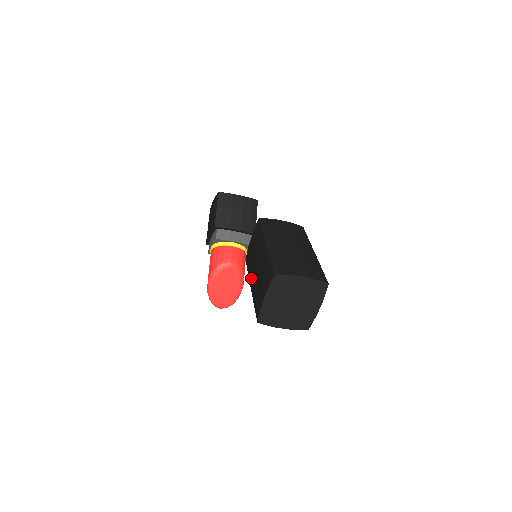
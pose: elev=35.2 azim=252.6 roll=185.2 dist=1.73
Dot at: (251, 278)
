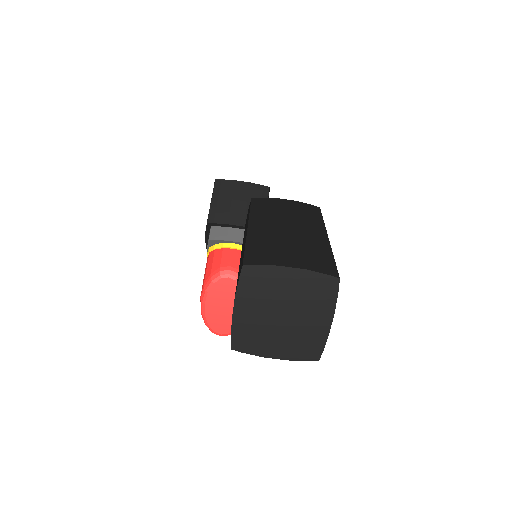
Dot at: occluded
